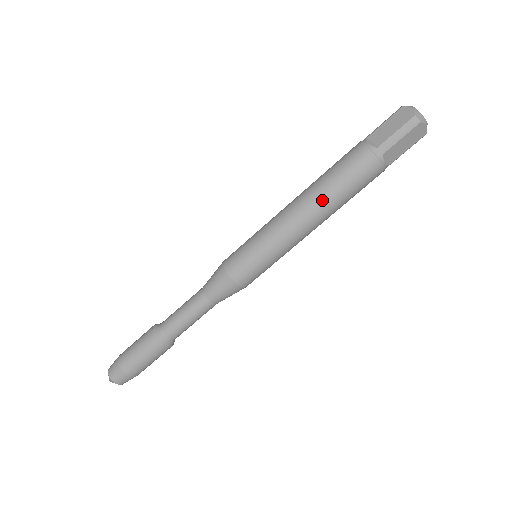
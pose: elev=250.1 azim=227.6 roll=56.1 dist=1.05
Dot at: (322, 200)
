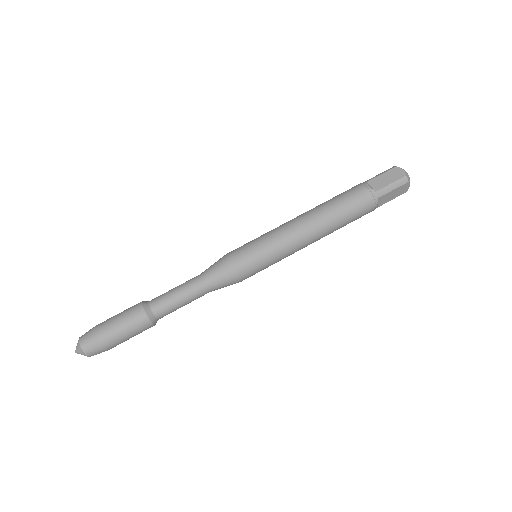
Dot at: (327, 221)
